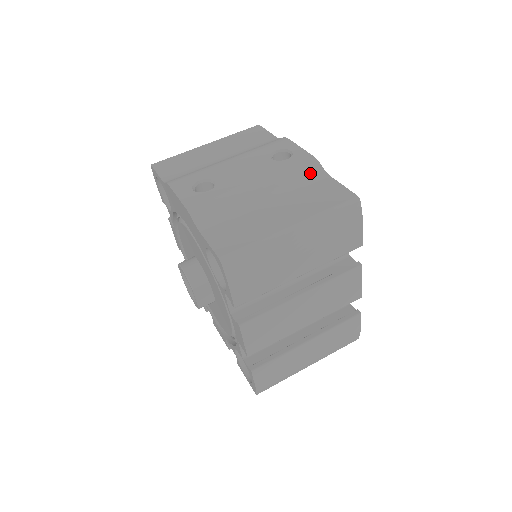
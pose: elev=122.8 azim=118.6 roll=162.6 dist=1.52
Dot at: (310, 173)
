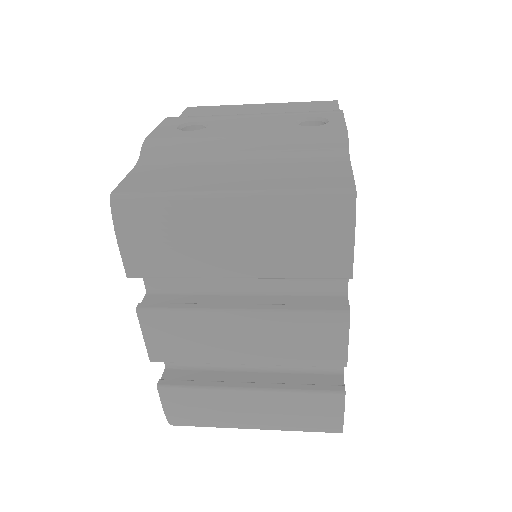
Dot at: (325, 148)
